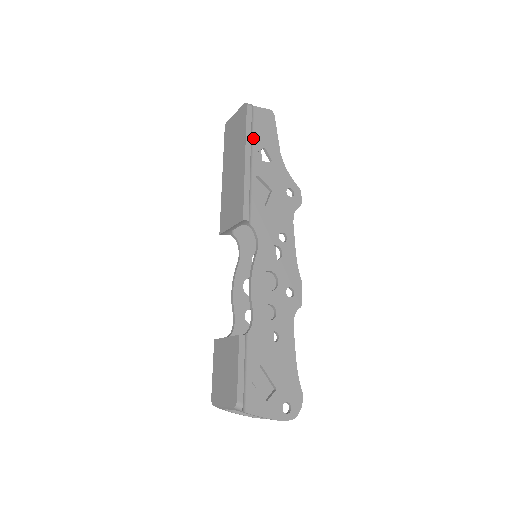
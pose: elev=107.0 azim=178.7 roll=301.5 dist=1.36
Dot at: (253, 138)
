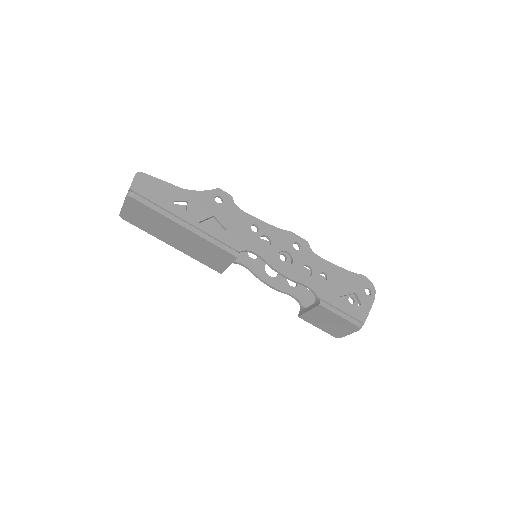
Dot at: (162, 207)
